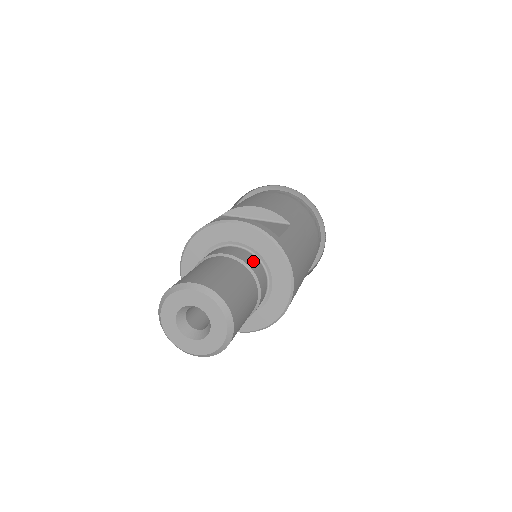
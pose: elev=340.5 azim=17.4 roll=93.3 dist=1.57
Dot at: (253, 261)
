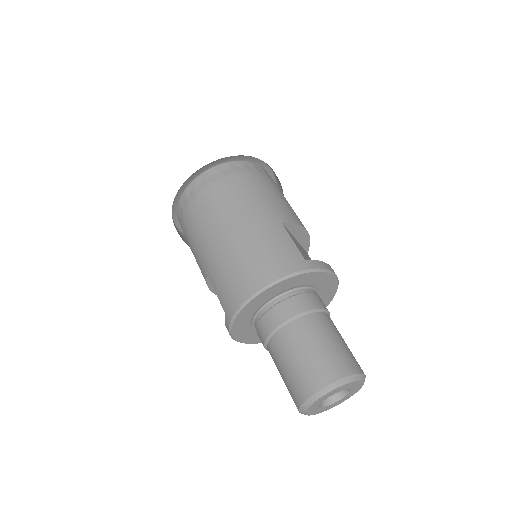
Dot at: occluded
